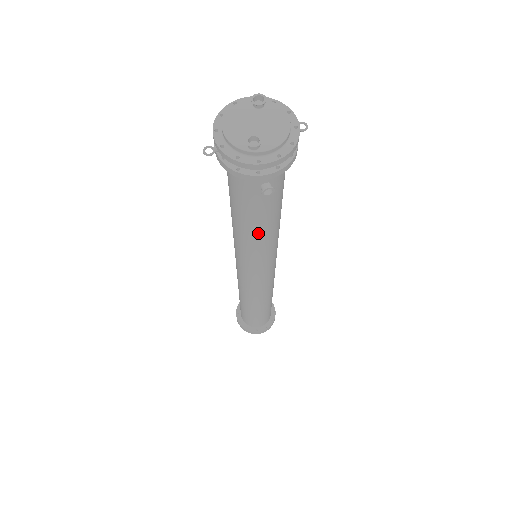
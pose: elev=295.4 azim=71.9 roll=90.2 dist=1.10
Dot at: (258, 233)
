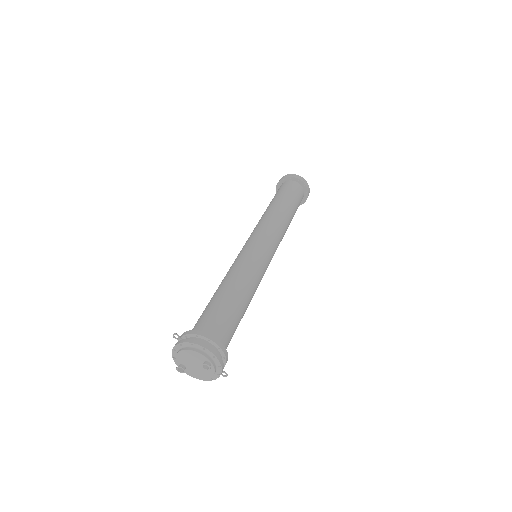
Dot at: occluded
